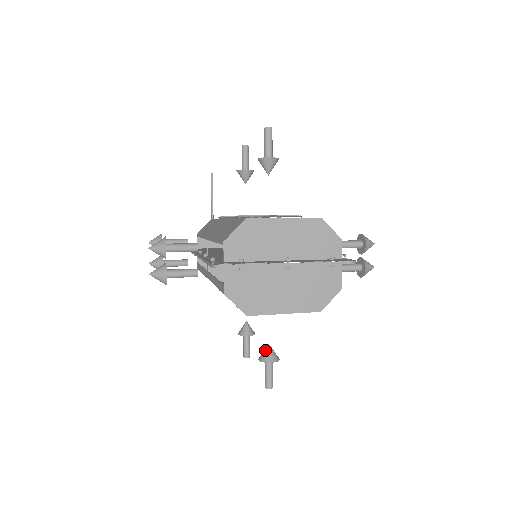
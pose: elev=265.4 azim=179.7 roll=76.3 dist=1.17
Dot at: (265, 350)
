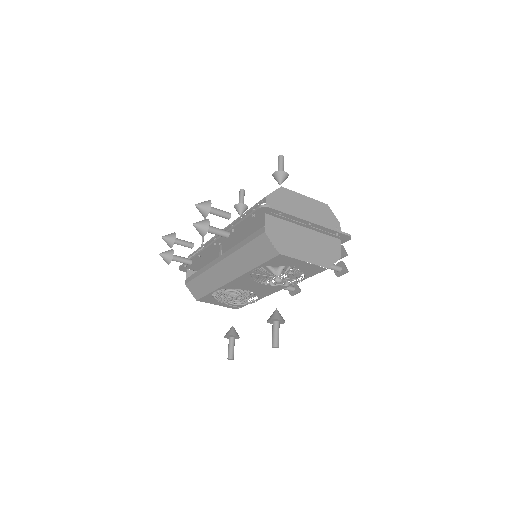
Dot at: (274, 312)
